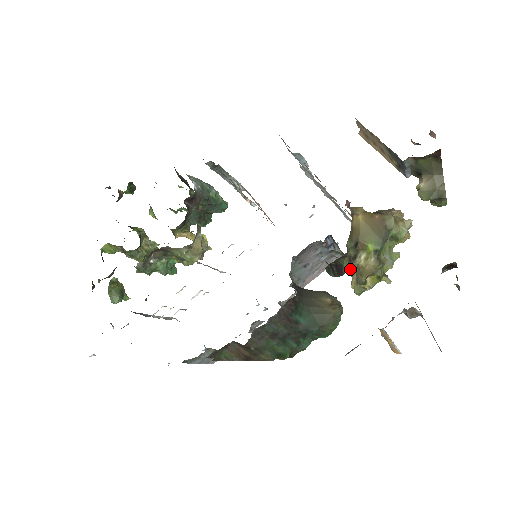
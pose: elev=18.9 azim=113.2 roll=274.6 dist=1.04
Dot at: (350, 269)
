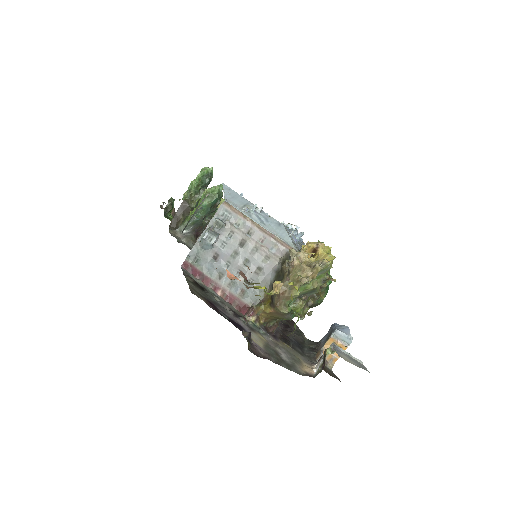
Dot at: occluded
